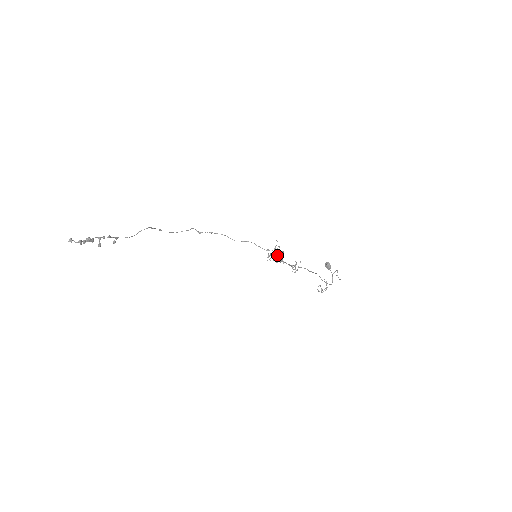
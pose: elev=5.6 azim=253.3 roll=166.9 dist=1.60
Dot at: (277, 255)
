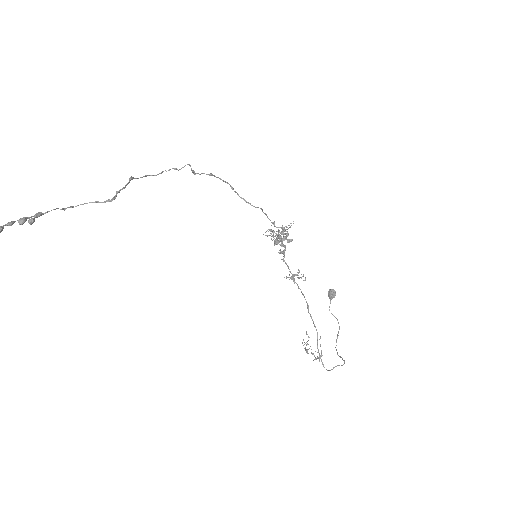
Dot at: (281, 243)
